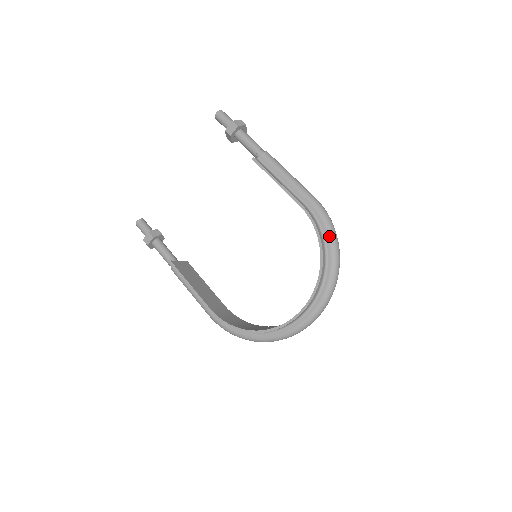
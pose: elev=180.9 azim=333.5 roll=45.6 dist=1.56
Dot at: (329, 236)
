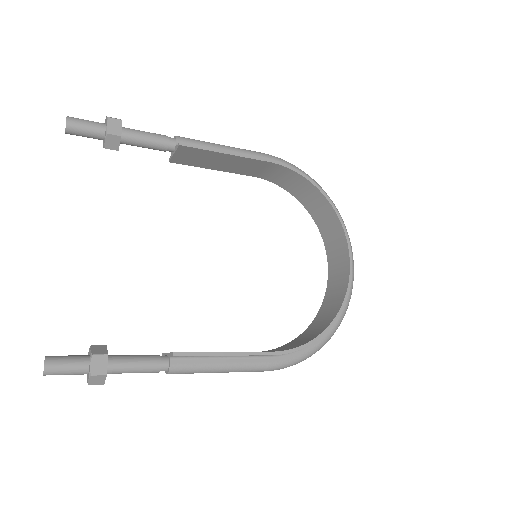
Dot at: occluded
